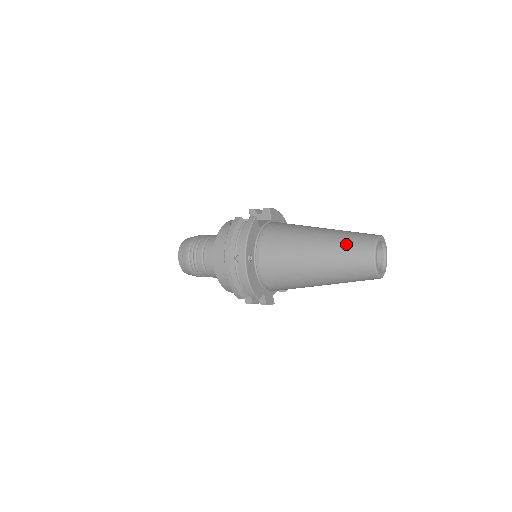
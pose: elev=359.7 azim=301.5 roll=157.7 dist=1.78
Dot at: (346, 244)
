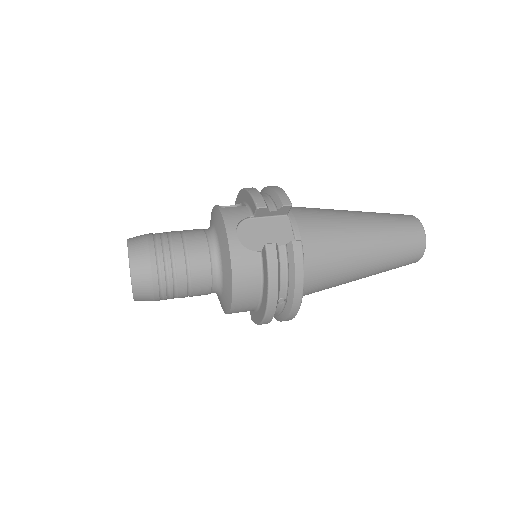
Dot at: (400, 248)
